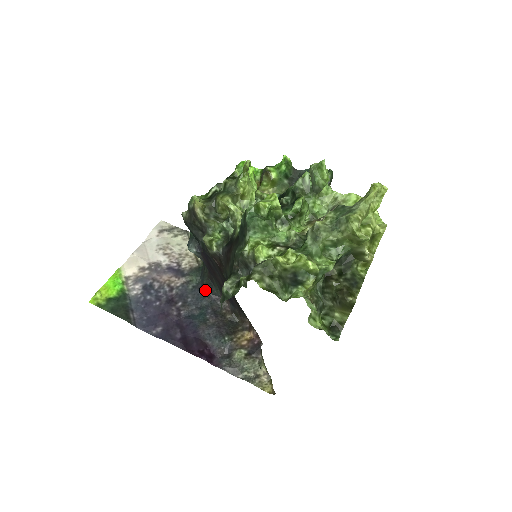
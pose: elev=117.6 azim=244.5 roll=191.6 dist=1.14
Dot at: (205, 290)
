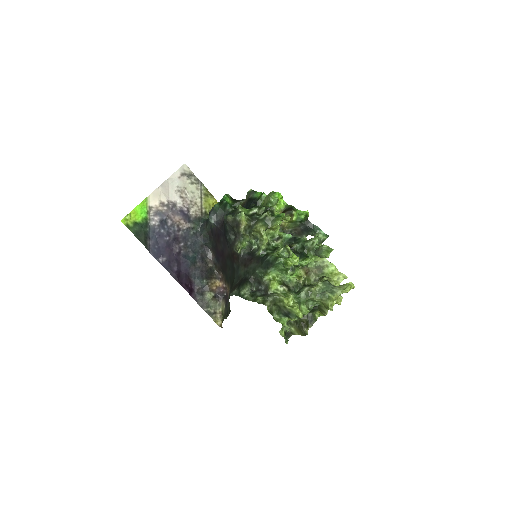
Dot at: (201, 240)
